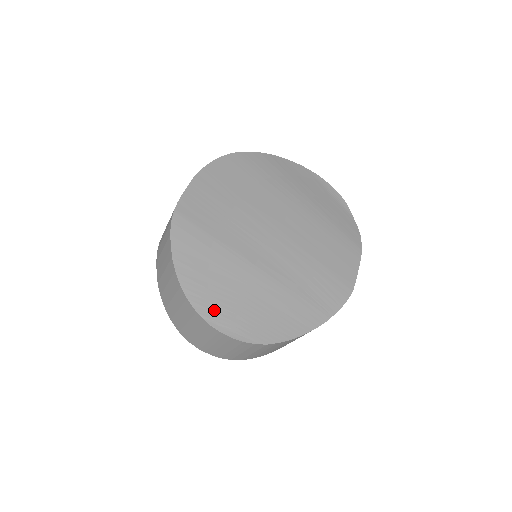
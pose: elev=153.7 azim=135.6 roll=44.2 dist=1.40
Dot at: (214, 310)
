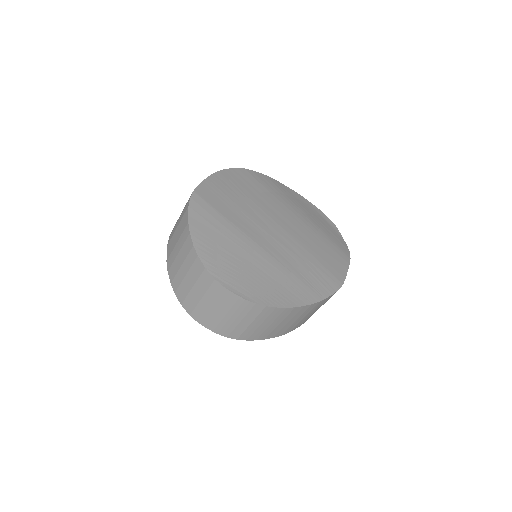
Dot at: (221, 270)
